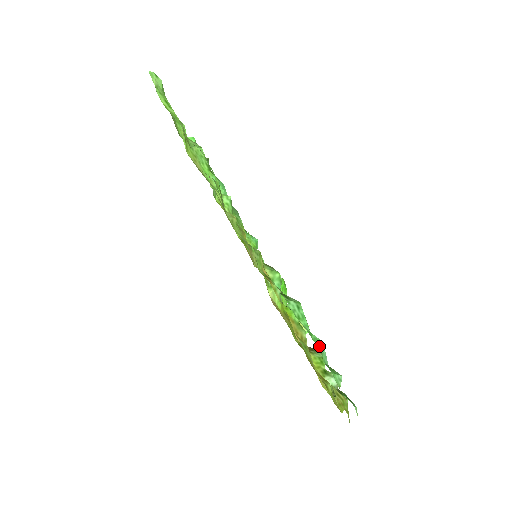
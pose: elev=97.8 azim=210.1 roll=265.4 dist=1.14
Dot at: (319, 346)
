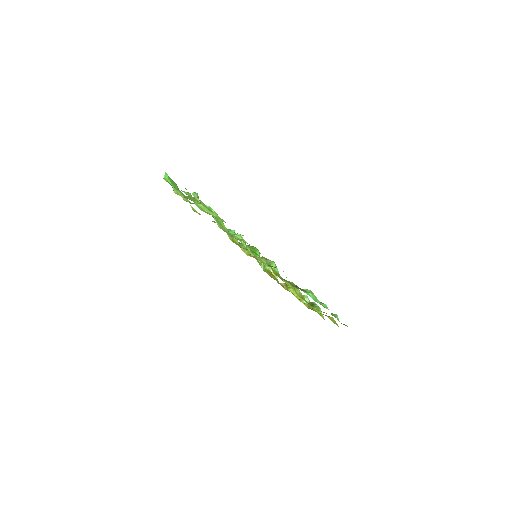
Dot at: (328, 309)
